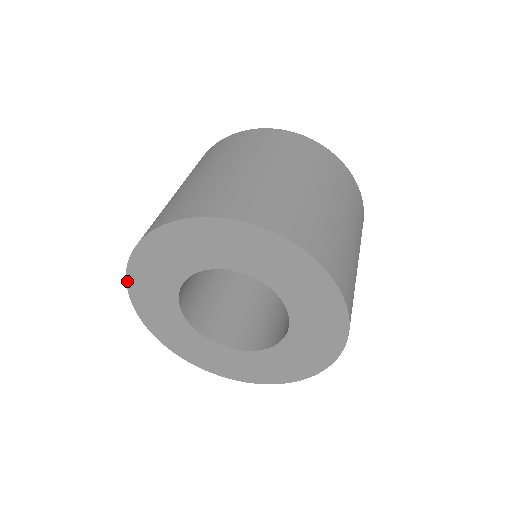
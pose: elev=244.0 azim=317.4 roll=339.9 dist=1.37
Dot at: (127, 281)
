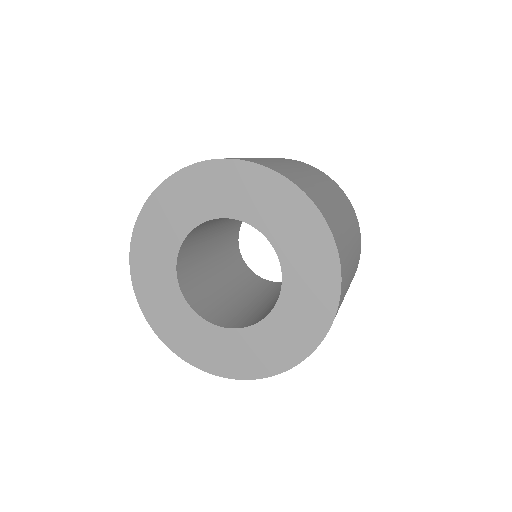
Dot at: (134, 287)
